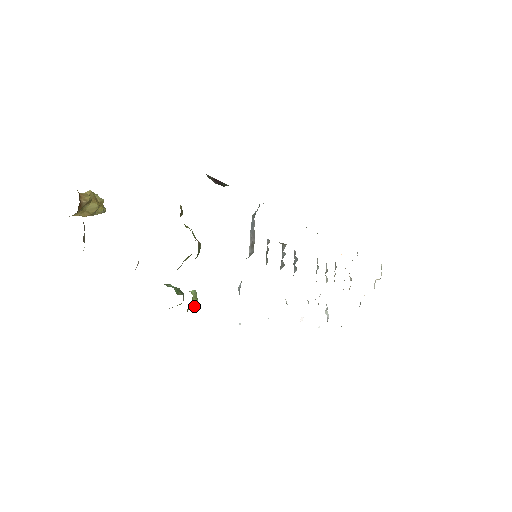
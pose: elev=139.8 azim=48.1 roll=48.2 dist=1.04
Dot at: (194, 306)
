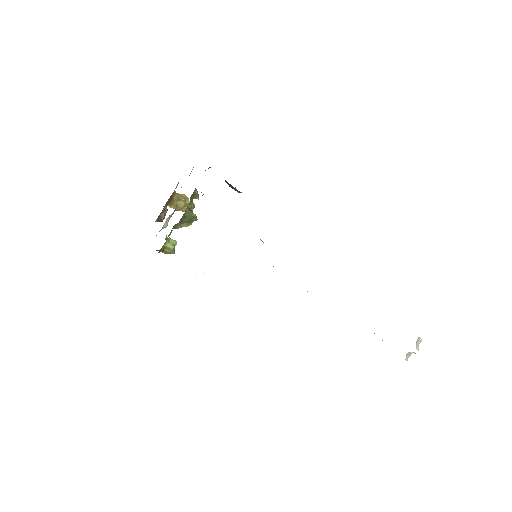
Dot at: (171, 251)
